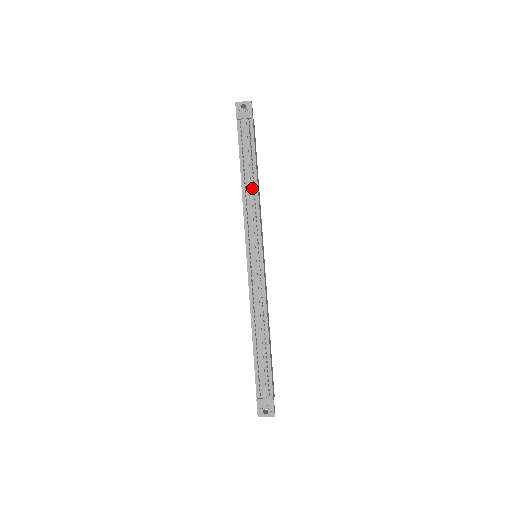
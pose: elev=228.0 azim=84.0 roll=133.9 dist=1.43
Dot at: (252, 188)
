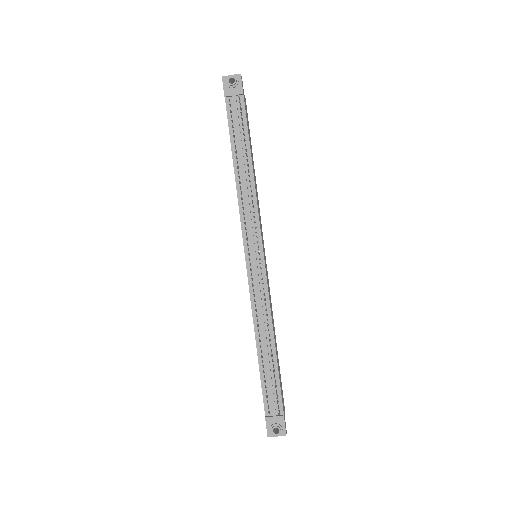
Dot at: (247, 178)
